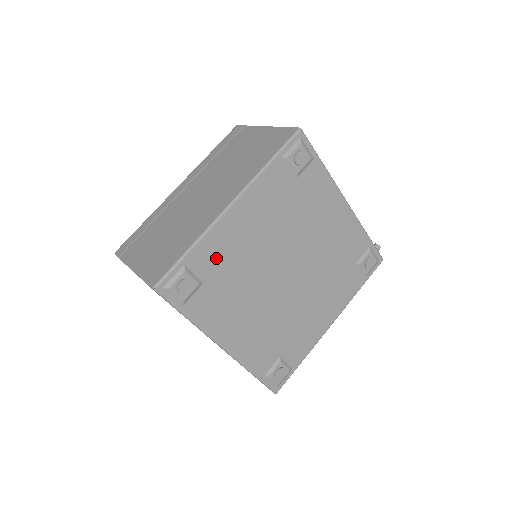
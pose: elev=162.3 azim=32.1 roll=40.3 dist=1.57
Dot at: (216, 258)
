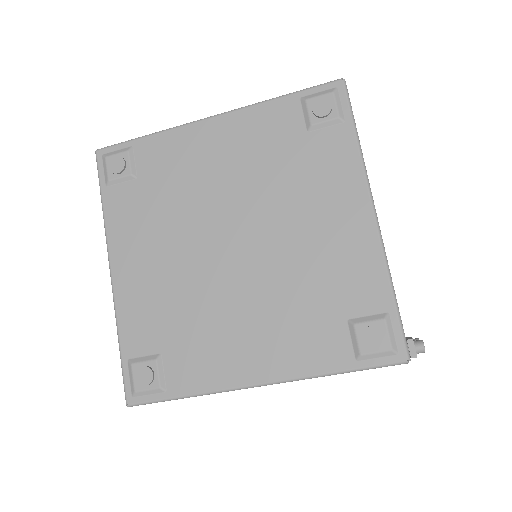
Dot at: (165, 162)
